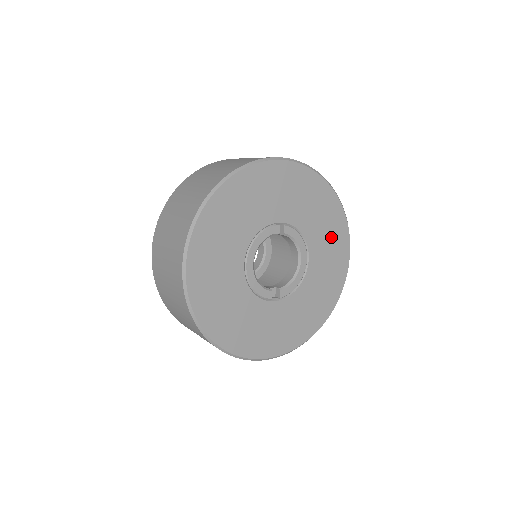
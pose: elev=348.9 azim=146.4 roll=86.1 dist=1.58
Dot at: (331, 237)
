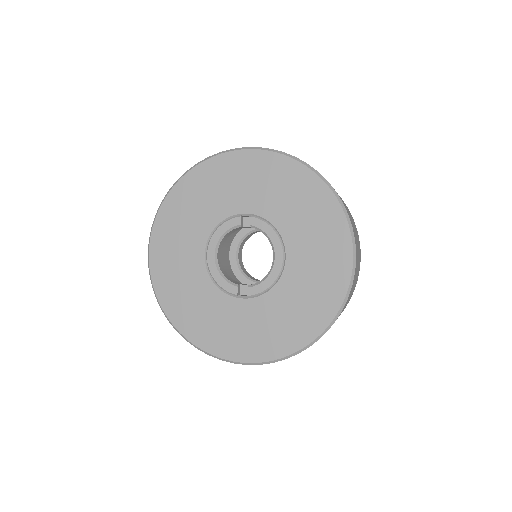
Dot at: (319, 233)
